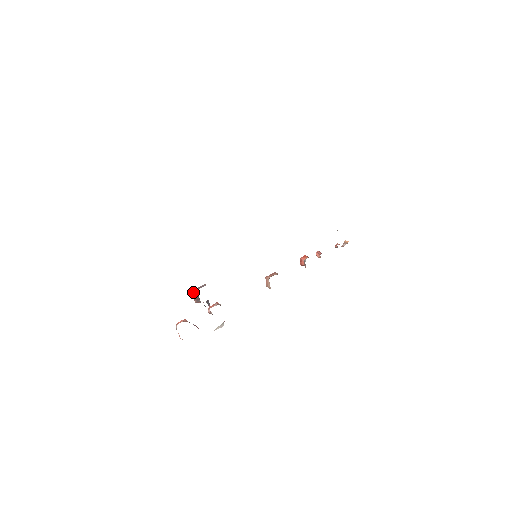
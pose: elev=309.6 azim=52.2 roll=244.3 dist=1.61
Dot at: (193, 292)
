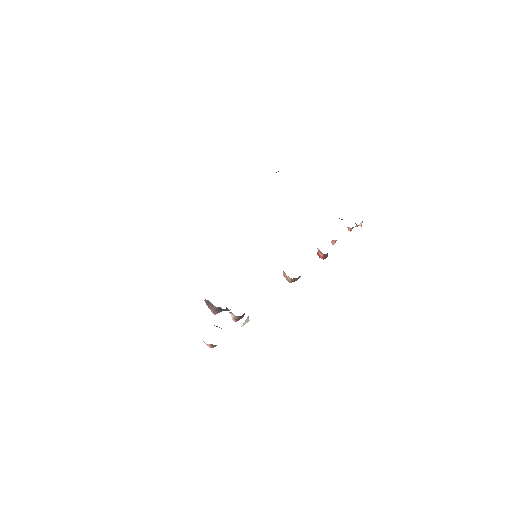
Dot at: occluded
